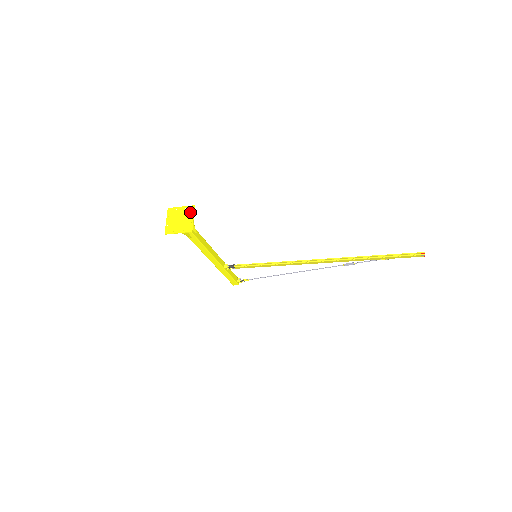
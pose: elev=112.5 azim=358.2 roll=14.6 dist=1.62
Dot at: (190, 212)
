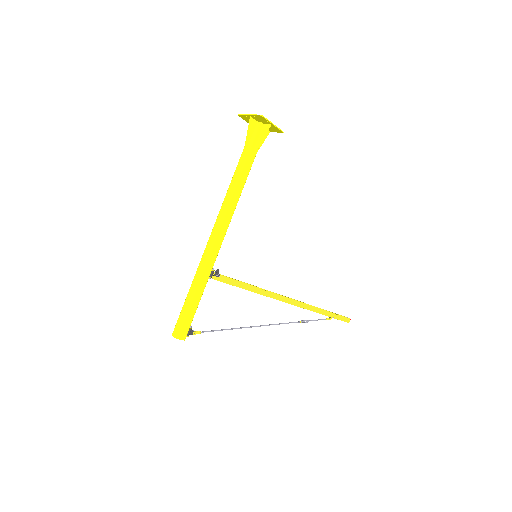
Dot at: occluded
